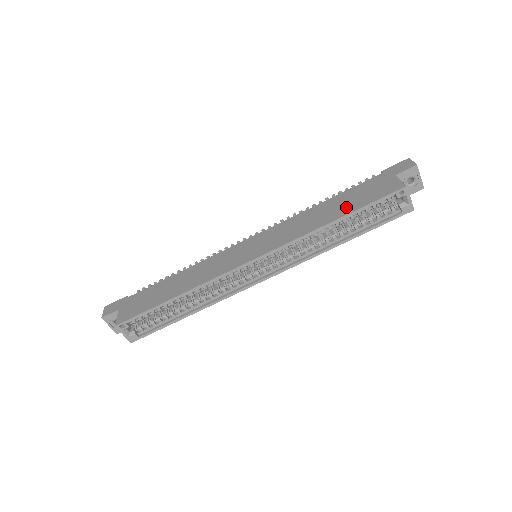
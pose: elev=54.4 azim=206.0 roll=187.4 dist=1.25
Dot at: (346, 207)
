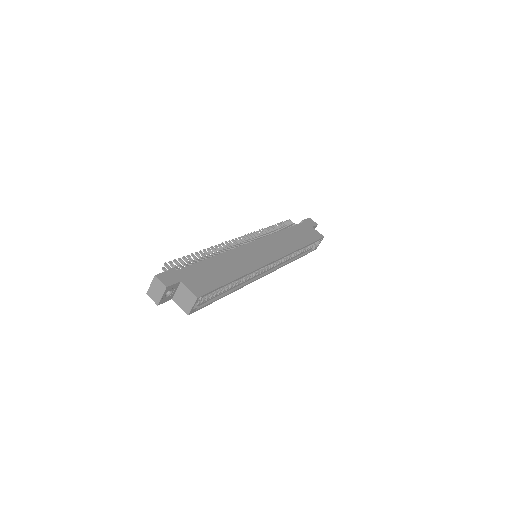
Dot at: (303, 239)
